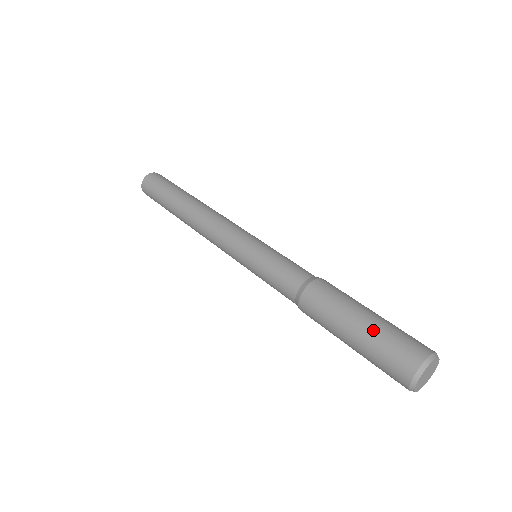
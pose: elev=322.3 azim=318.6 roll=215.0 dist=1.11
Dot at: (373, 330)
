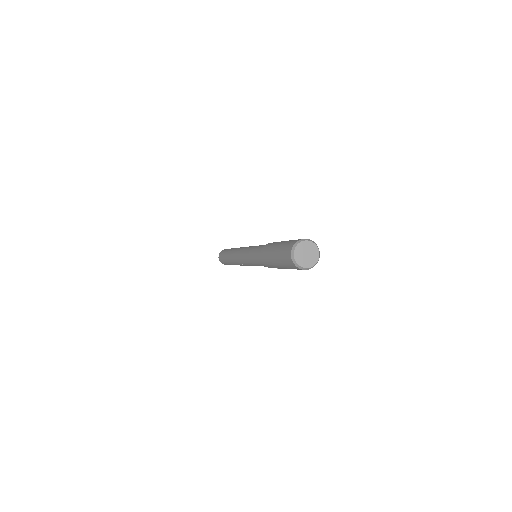
Dot at: (279, 247)
